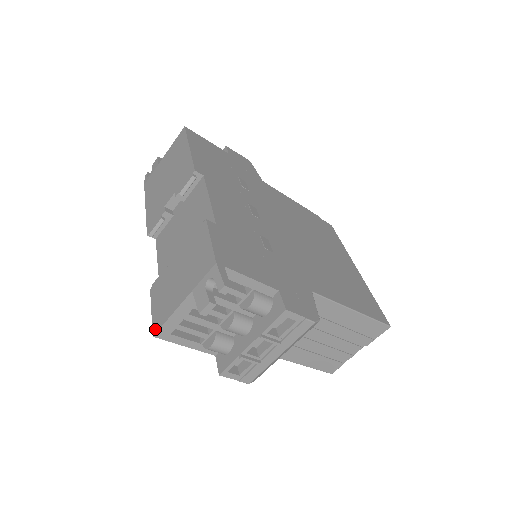
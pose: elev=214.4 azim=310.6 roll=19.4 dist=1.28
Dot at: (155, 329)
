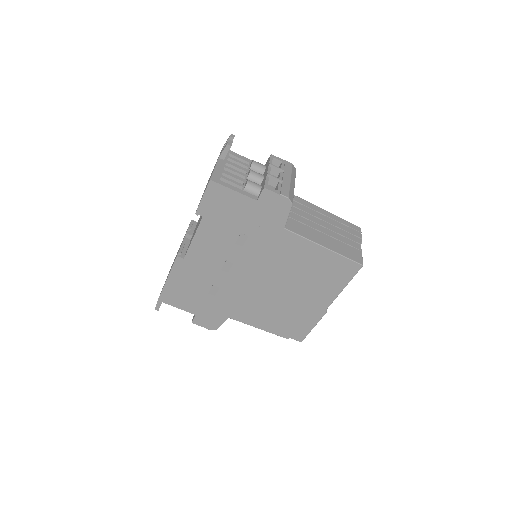
Dot at: (209, 180)
